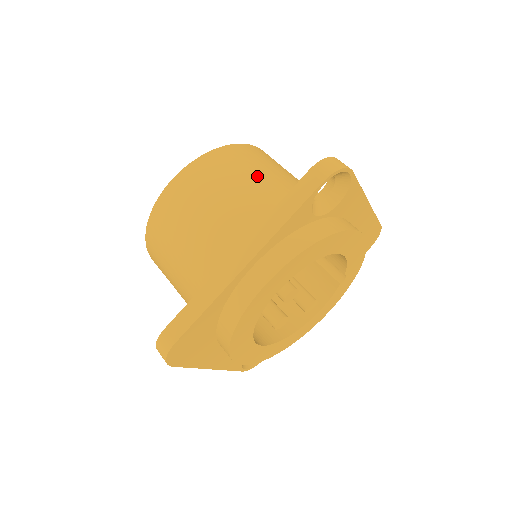
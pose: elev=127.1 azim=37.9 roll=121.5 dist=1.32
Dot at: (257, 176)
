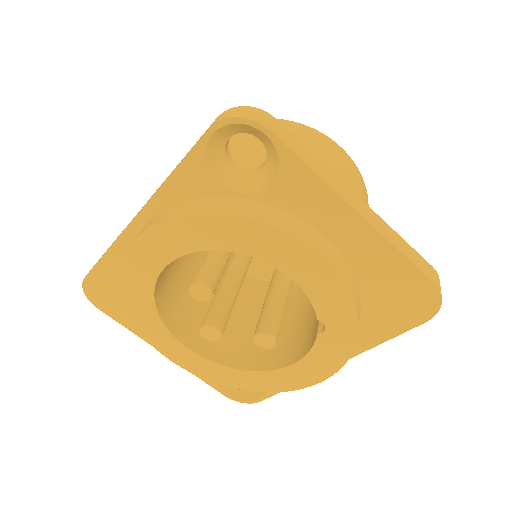
Dot at: (250, 146)
